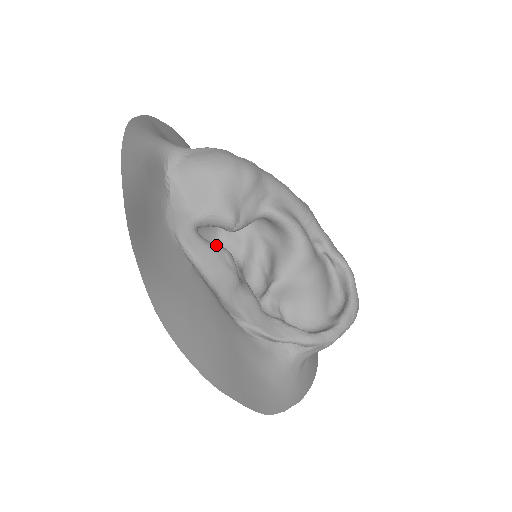
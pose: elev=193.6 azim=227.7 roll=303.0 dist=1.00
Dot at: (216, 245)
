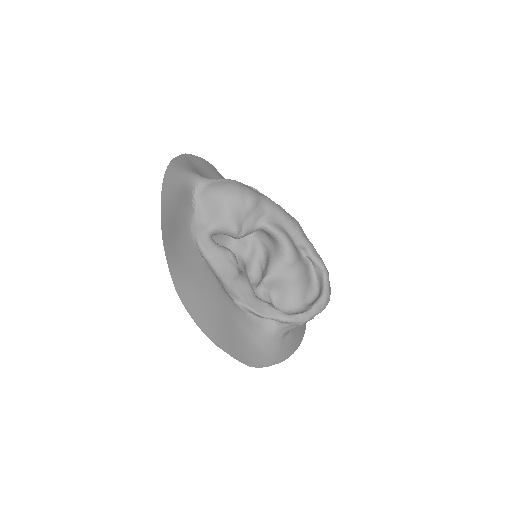
Dot at: (224, 248)
